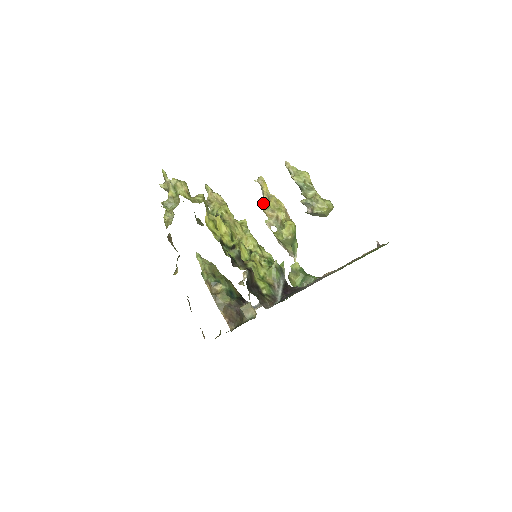
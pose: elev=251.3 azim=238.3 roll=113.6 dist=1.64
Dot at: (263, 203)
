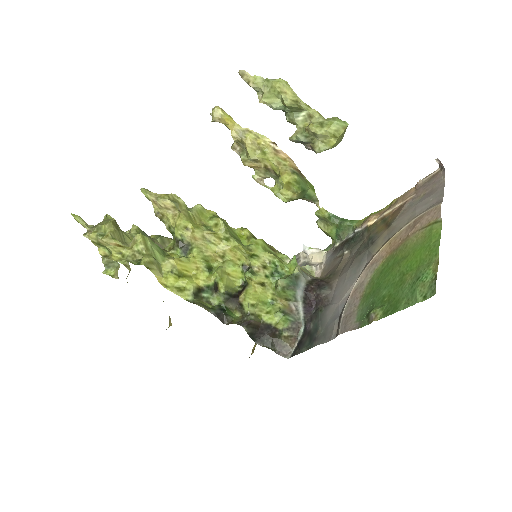
Dot at: (238, 147)
